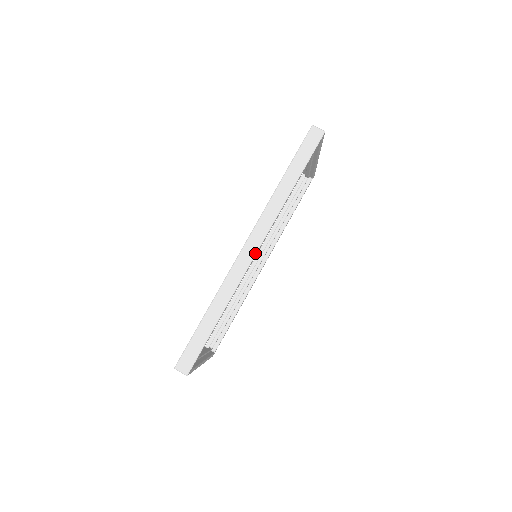
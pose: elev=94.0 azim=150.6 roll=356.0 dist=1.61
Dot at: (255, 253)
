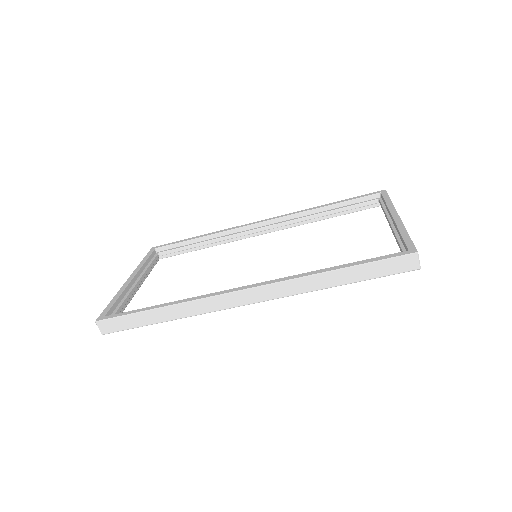
Dot at: (245, 304)
